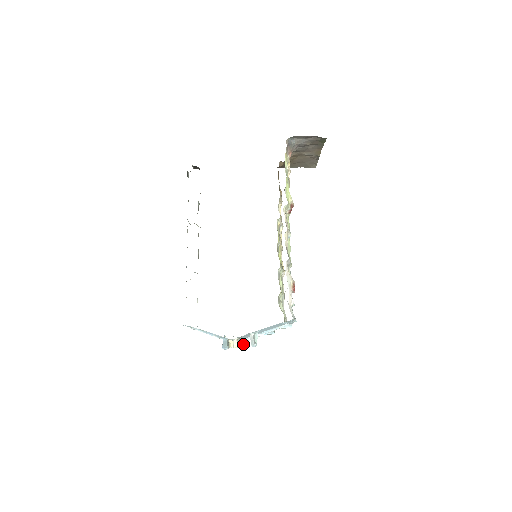
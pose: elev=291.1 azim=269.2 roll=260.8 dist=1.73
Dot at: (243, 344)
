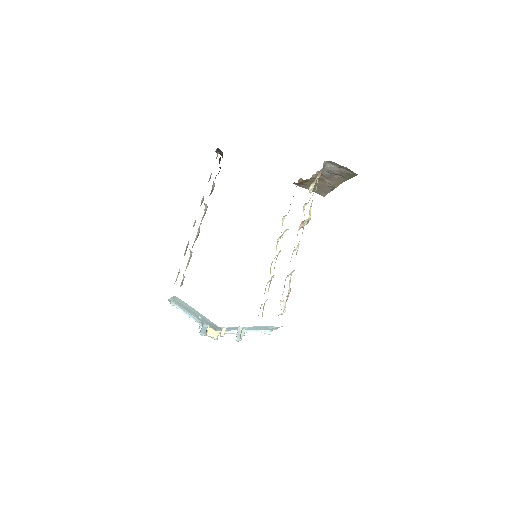
Dot at: (217, 336)
